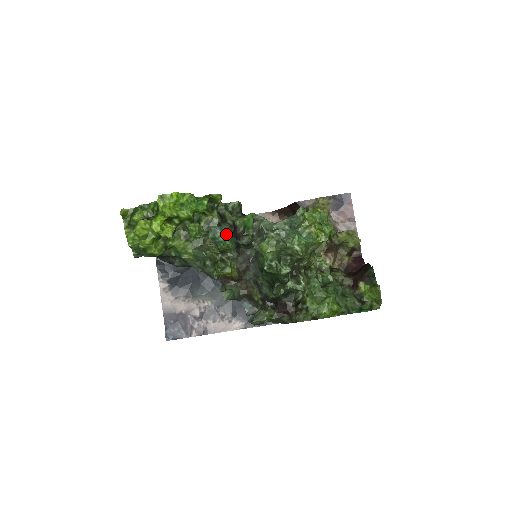
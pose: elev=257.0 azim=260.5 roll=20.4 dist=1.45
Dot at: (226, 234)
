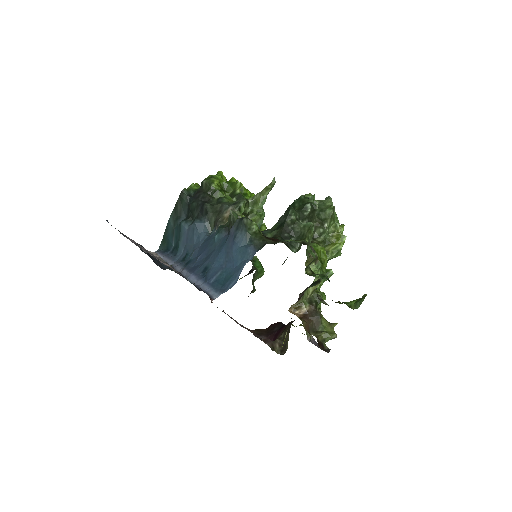
Dot at: occluded
